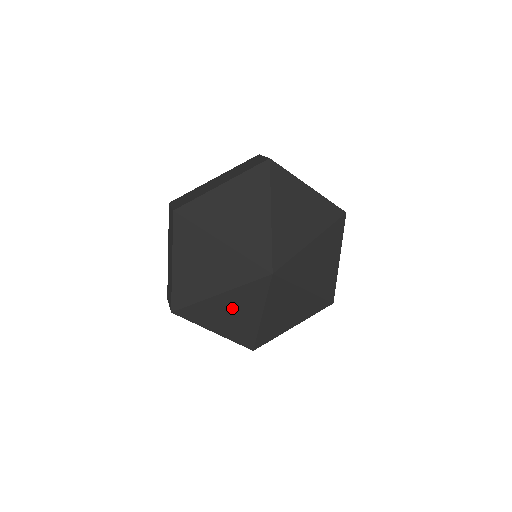
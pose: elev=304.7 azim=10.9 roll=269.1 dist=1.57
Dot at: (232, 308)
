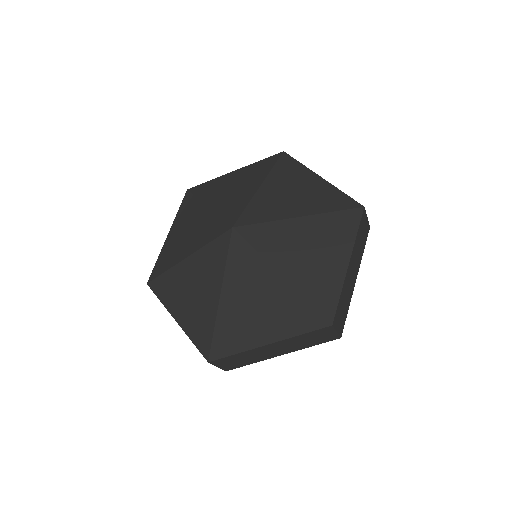
Dot at: (194, 281)
